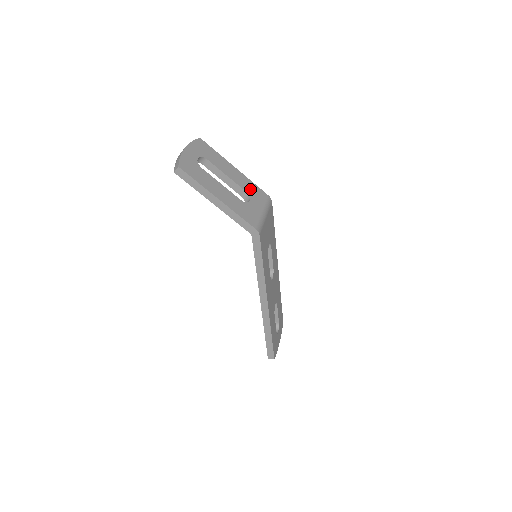
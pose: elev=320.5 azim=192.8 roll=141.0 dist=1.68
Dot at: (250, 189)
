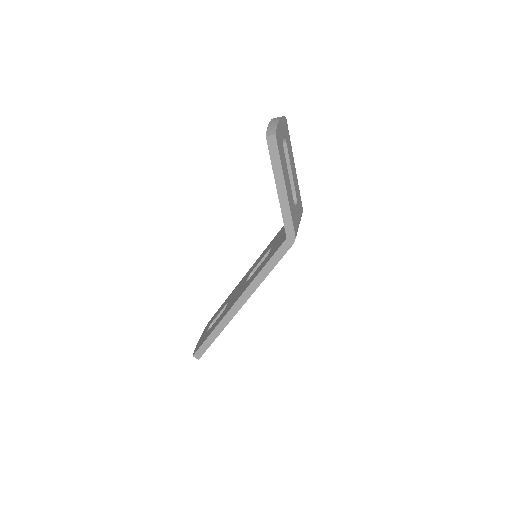
Dot at: (298, 194)
